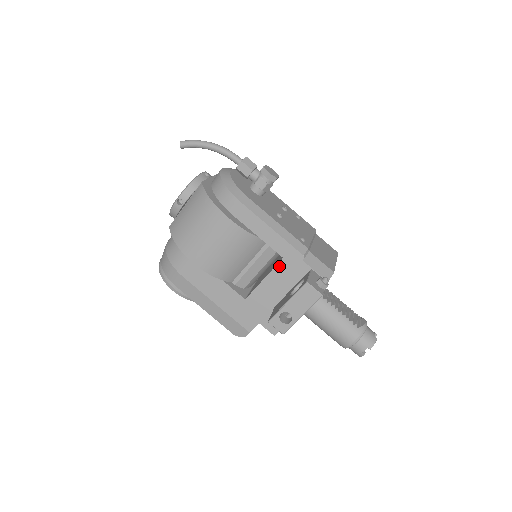
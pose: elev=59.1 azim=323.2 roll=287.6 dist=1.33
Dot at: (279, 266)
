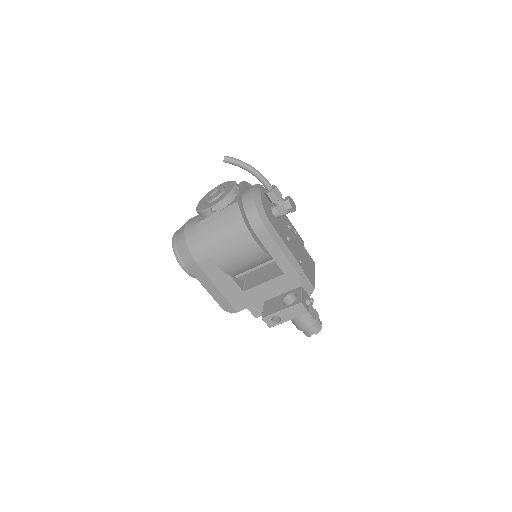
Dot at: (279, 278)
